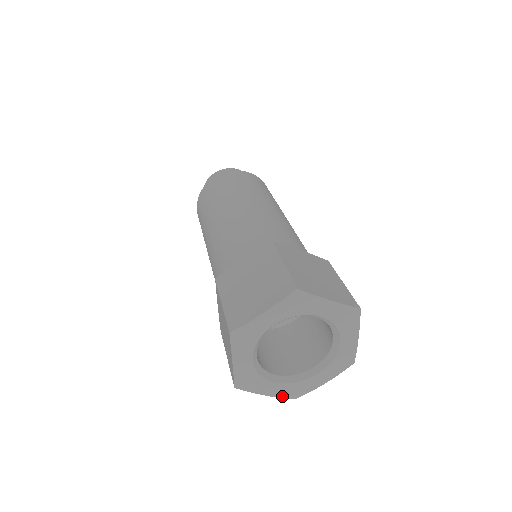
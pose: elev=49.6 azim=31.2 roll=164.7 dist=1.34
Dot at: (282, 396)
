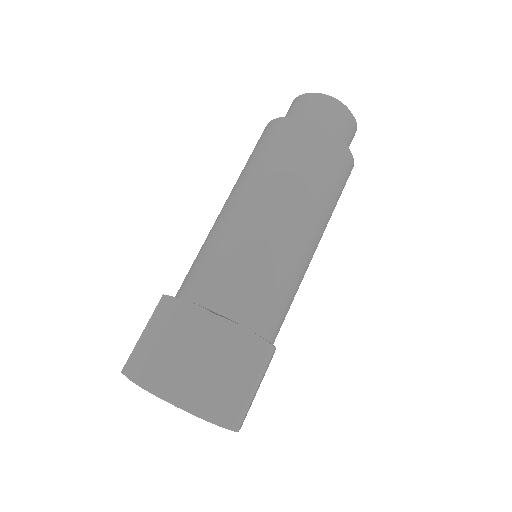
Dot at: occluded
